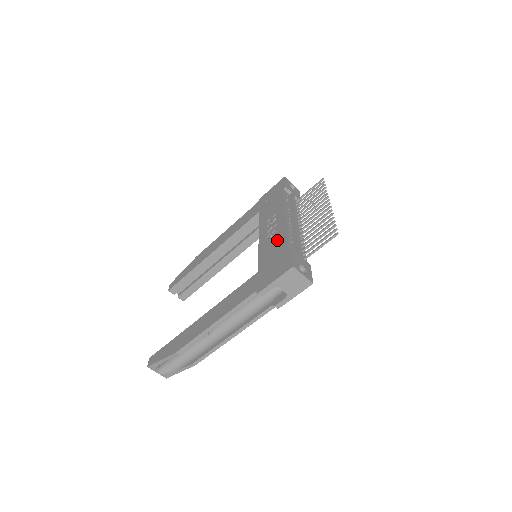
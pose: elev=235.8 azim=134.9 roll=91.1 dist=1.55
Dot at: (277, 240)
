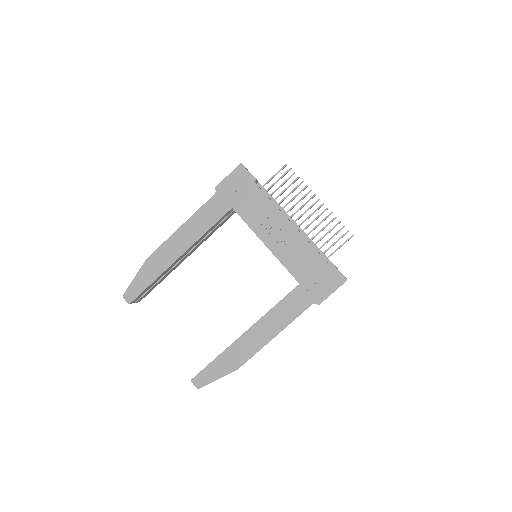
Dot at: (301, 250)
